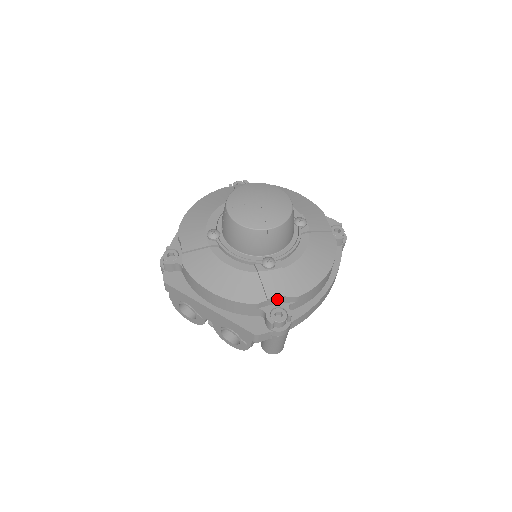
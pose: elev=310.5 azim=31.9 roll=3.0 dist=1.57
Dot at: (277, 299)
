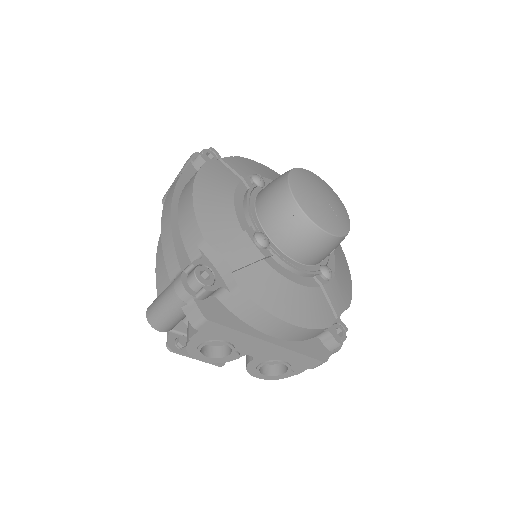
Dot at: occluded
